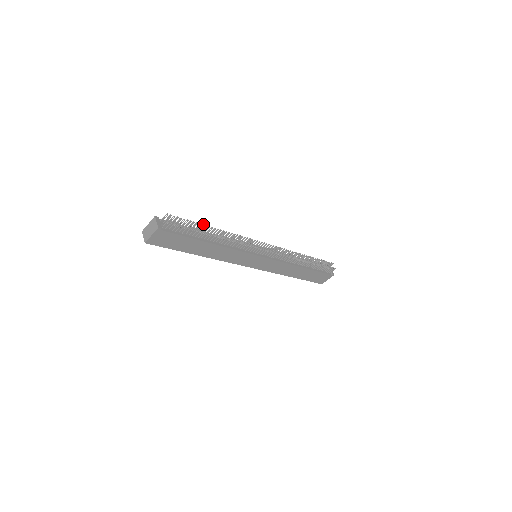
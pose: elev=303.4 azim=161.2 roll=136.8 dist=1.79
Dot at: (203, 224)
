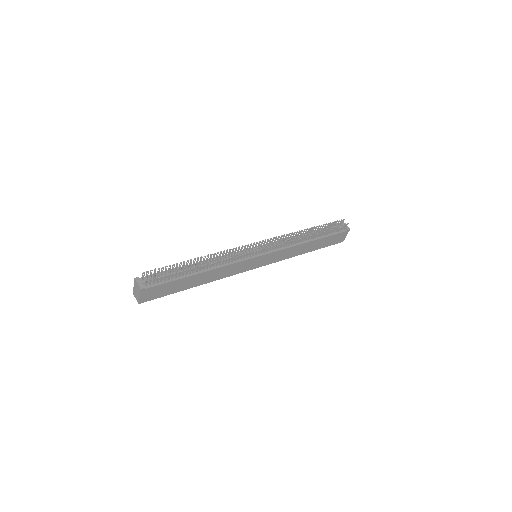
Dot at: (184, 261)
